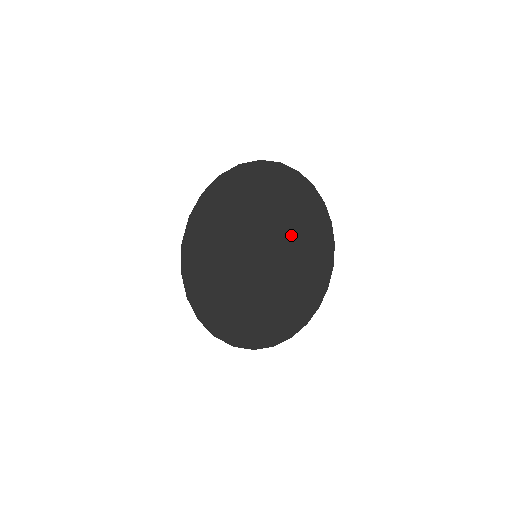
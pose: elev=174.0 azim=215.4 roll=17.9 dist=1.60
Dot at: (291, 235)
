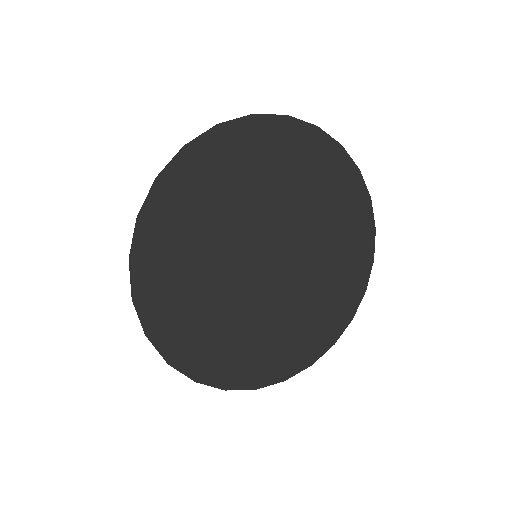
Dot at: (312, 236)
